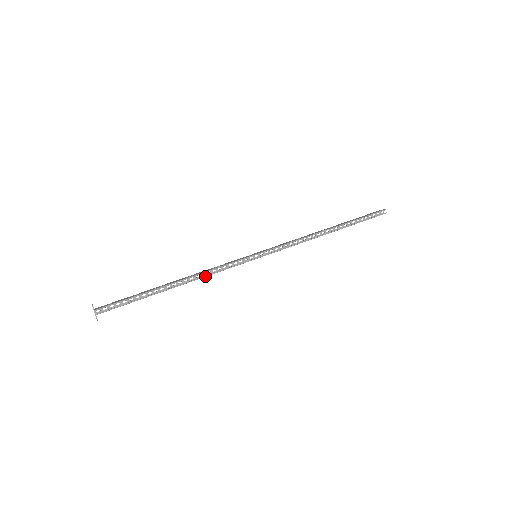
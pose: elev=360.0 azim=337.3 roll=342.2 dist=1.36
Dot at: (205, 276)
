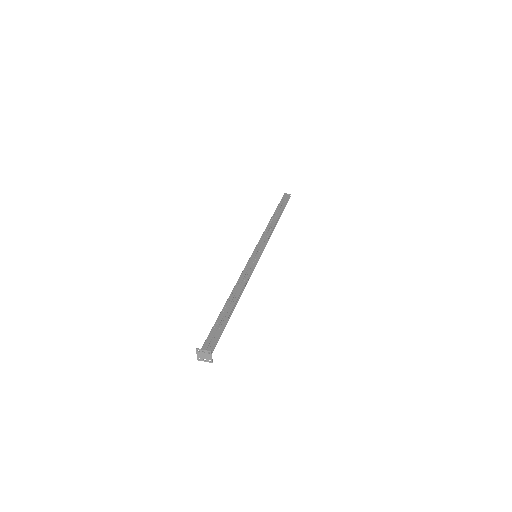
Dot at: occluded
